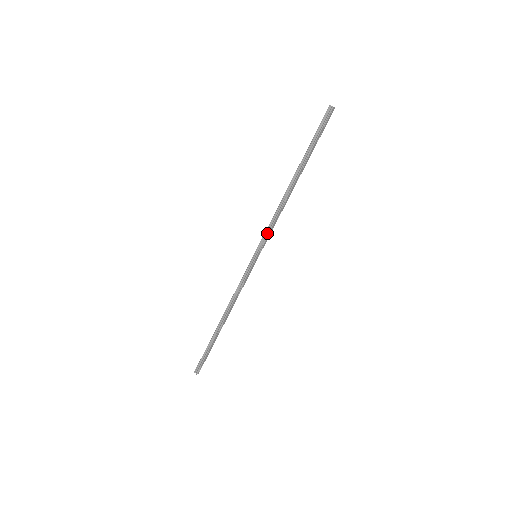
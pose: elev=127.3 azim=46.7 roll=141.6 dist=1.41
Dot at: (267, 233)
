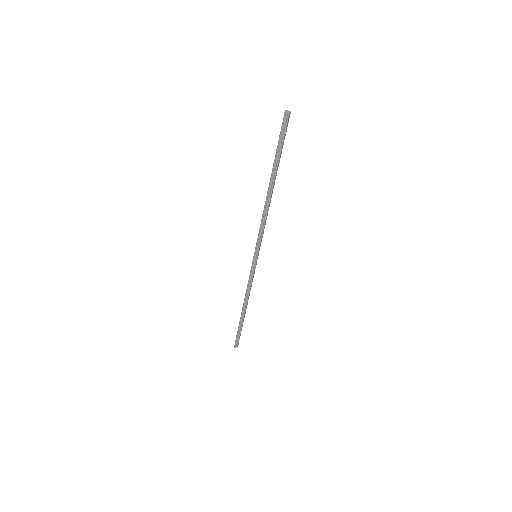
Dot at: (260, 237)
